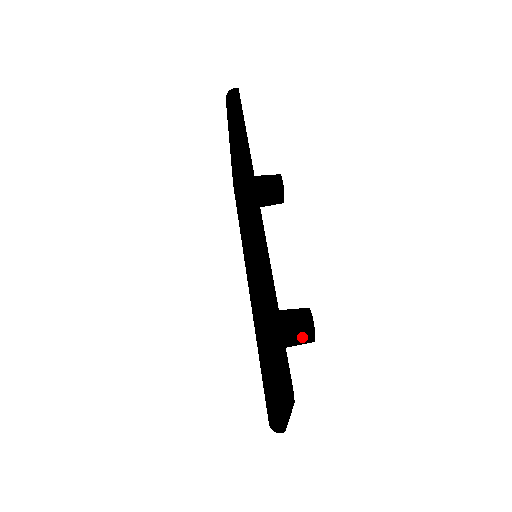
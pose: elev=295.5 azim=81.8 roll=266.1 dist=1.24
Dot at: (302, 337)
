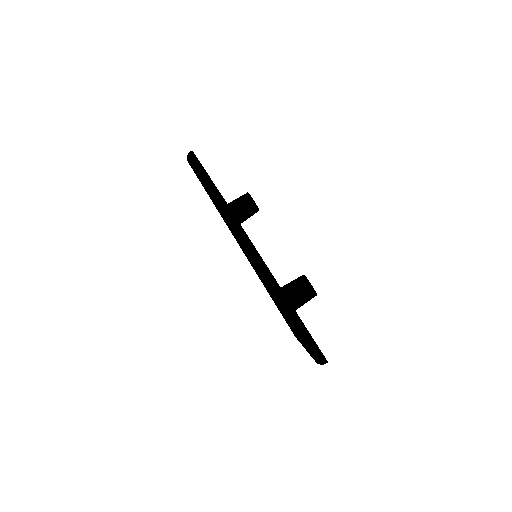
Dot at: (307, 295)
